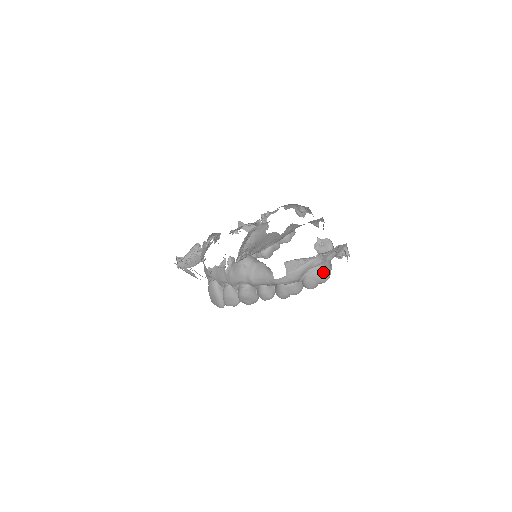
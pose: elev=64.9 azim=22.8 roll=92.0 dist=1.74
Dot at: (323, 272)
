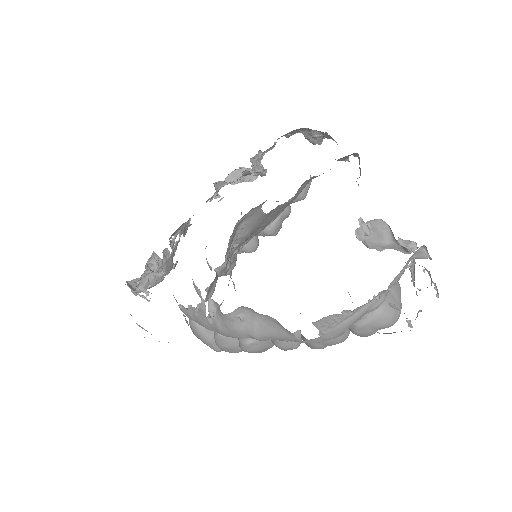
Dot at: (389, 315)
